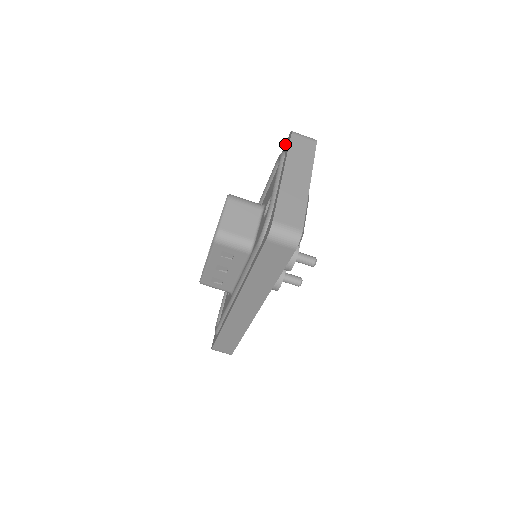
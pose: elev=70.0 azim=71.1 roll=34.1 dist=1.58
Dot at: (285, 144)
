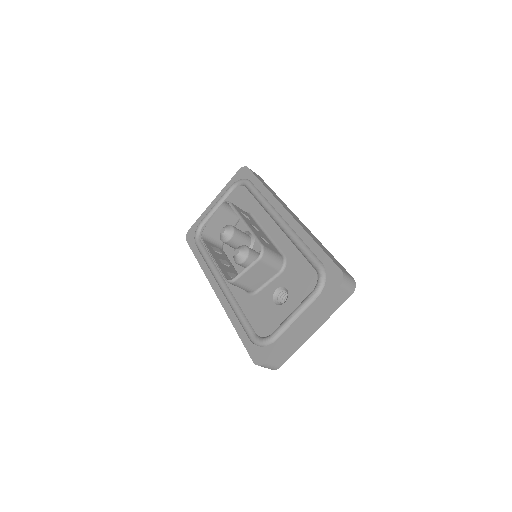
Dot at: (334, 266)
